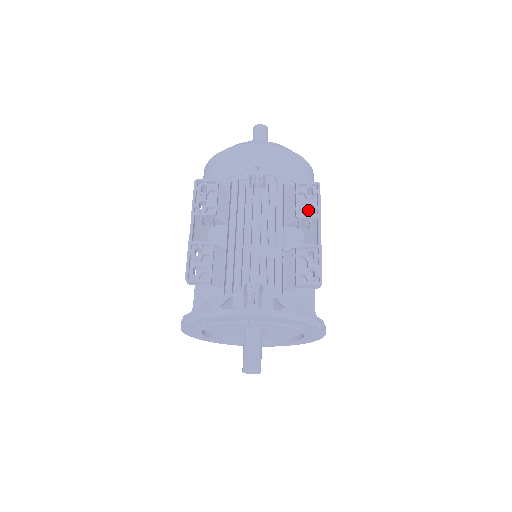
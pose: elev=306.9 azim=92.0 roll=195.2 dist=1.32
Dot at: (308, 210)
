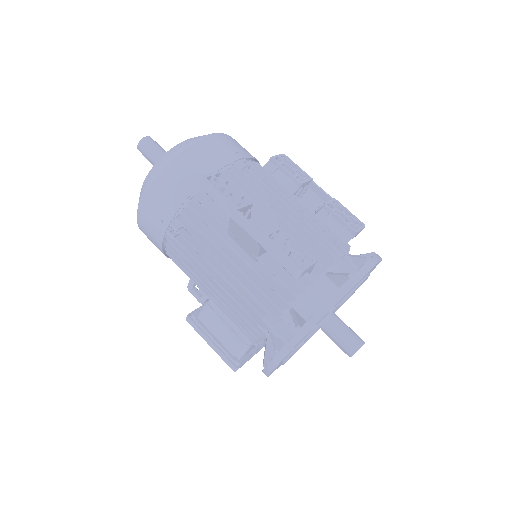
Dot at: occluded
